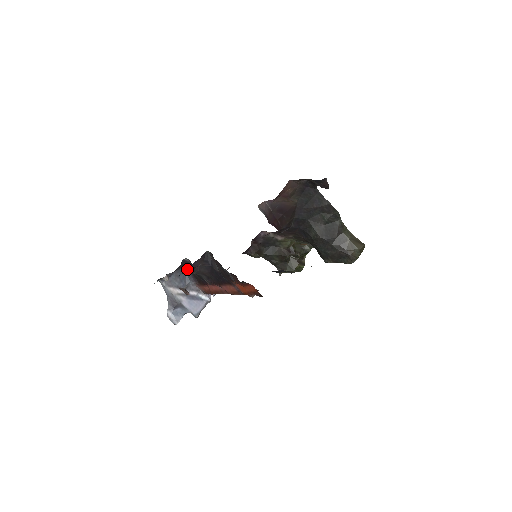
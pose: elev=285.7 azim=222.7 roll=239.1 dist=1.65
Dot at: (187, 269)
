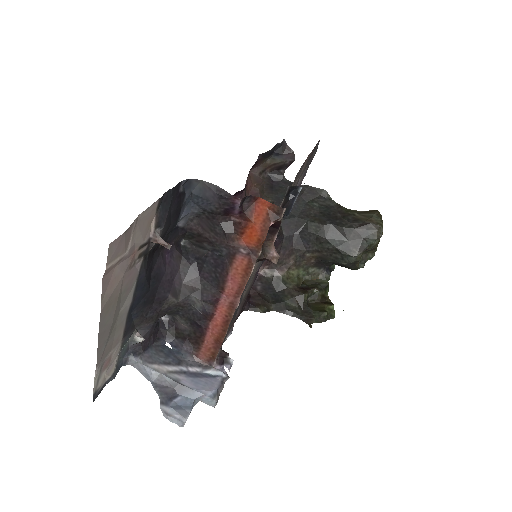
Dot at: (160, 265)
